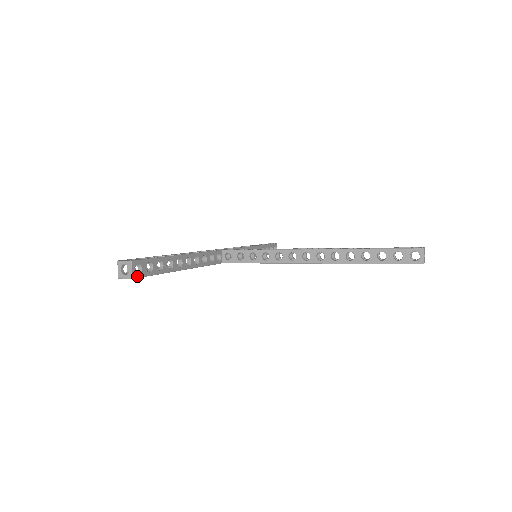
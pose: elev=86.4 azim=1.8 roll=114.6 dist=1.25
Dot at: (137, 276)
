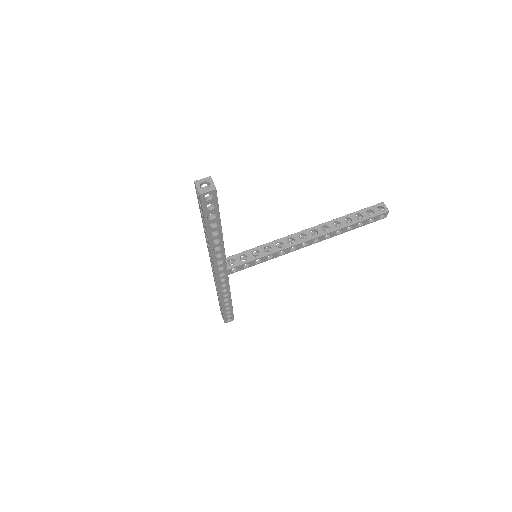
Dot at: (216, 192)
